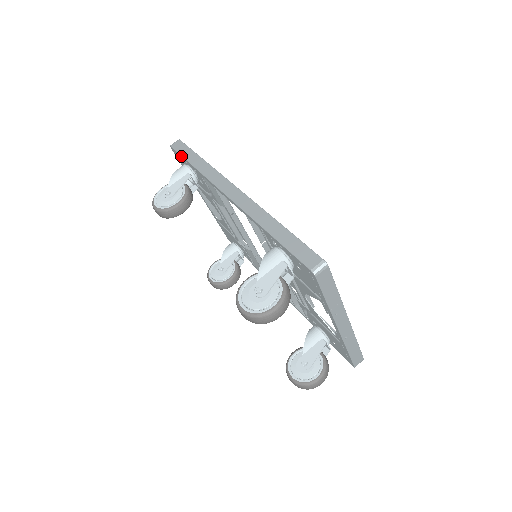
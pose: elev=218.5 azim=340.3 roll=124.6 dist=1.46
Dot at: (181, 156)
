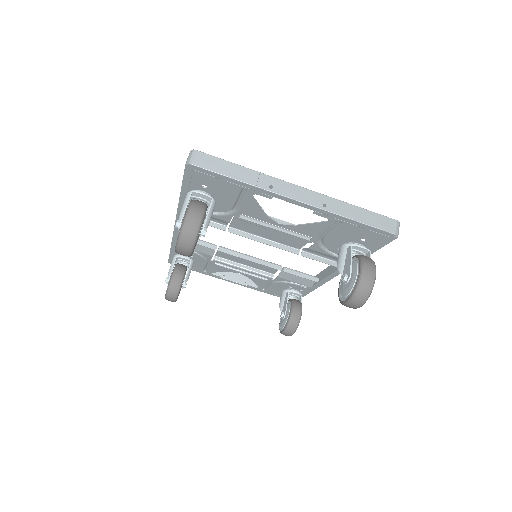
Dot at: (170, 256)
